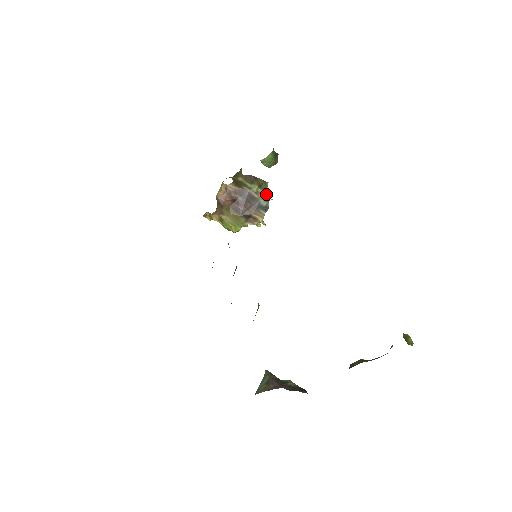
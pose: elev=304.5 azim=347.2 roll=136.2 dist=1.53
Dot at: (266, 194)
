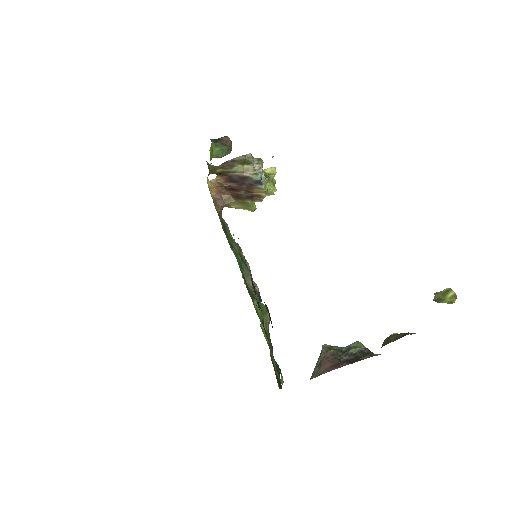
Dot at: (254, 166)
